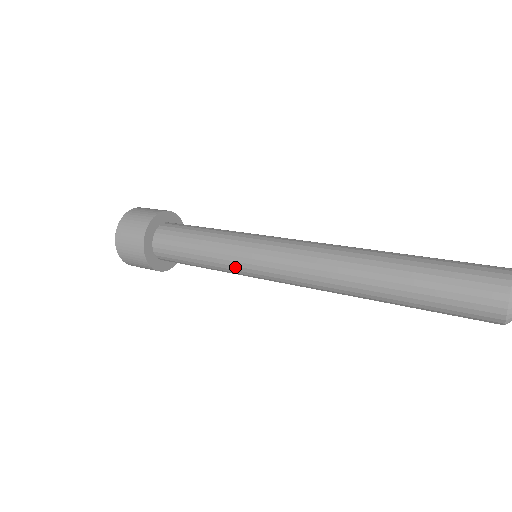
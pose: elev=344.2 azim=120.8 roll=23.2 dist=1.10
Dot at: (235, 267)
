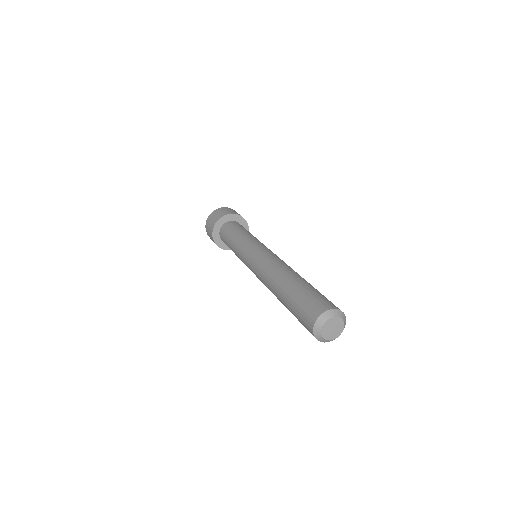
Dot at: (241, 253)
